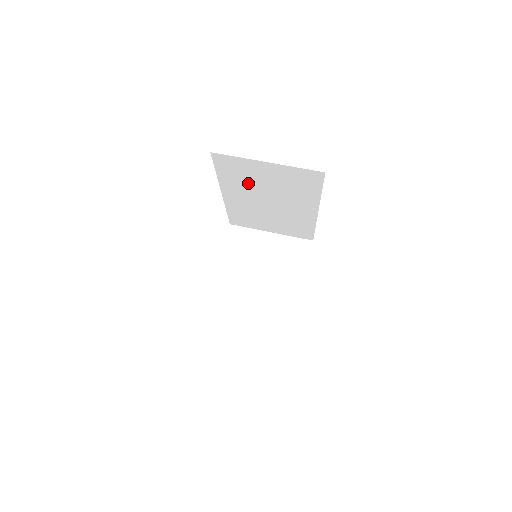
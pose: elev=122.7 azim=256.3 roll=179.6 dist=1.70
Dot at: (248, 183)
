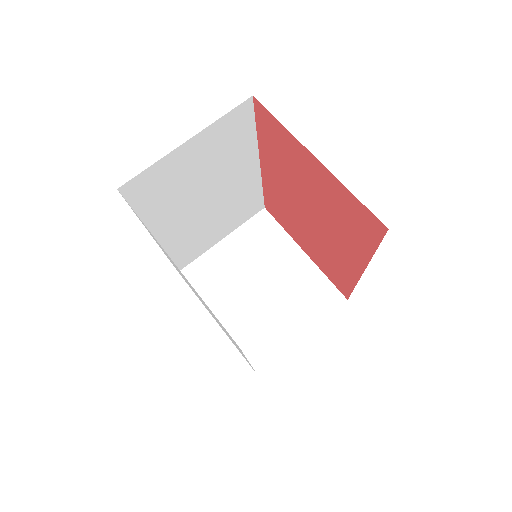
Dot at: (177, 195)
